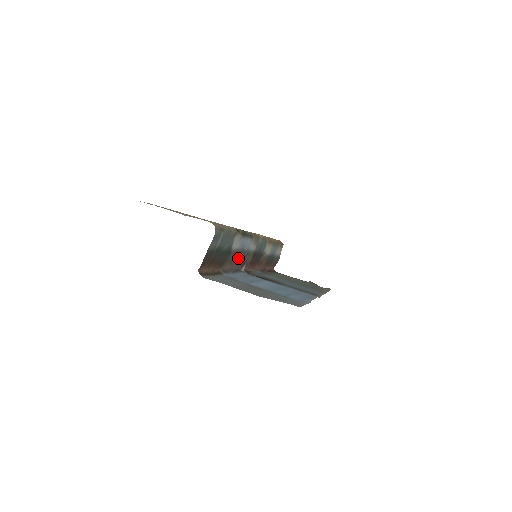
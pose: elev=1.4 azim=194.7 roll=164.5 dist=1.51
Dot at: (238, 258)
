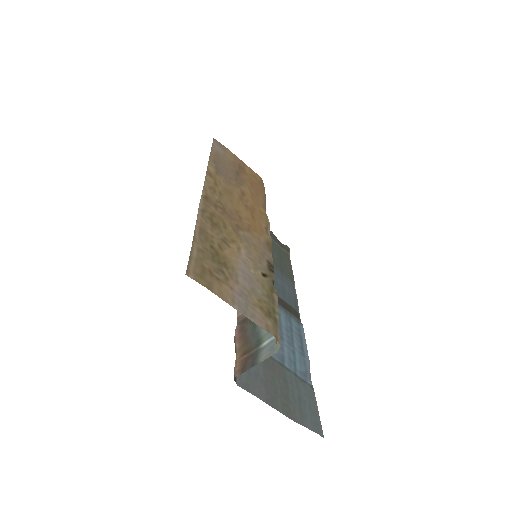
Dot at: occluded
